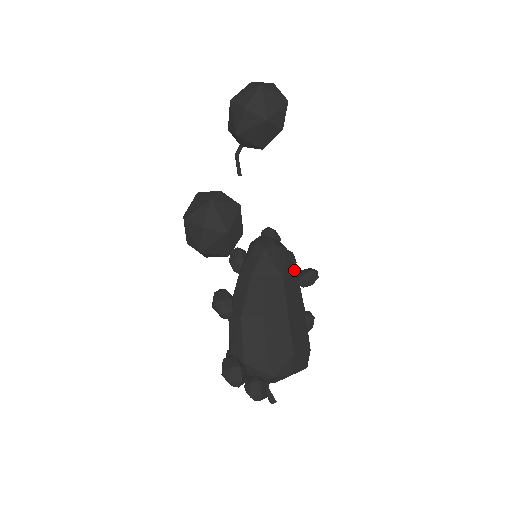
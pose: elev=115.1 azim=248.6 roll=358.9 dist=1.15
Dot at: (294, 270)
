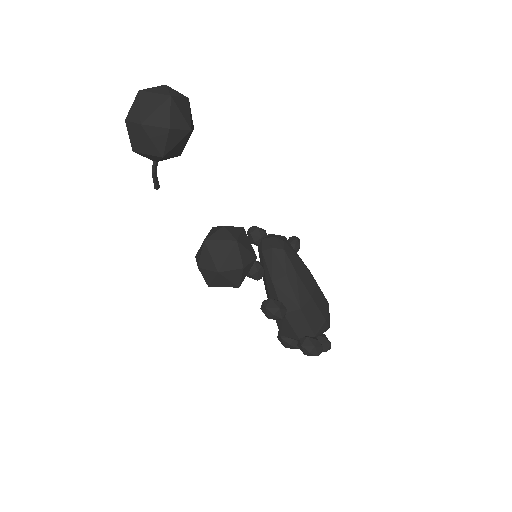
Dot at: occluded
